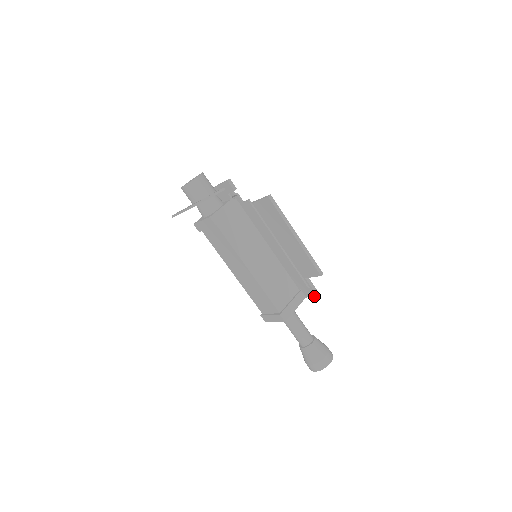
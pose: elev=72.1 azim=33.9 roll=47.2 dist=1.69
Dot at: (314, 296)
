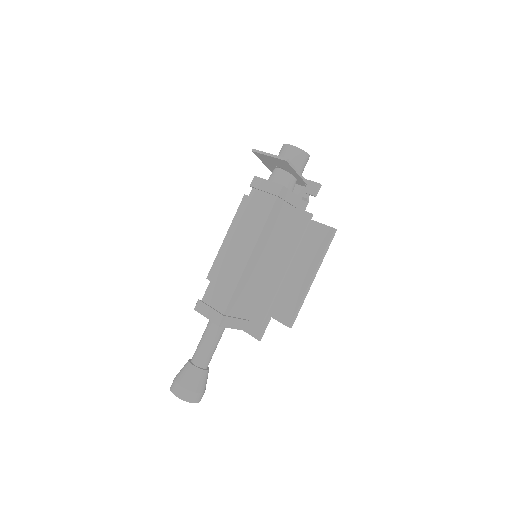
Dot at: (255, 337)
